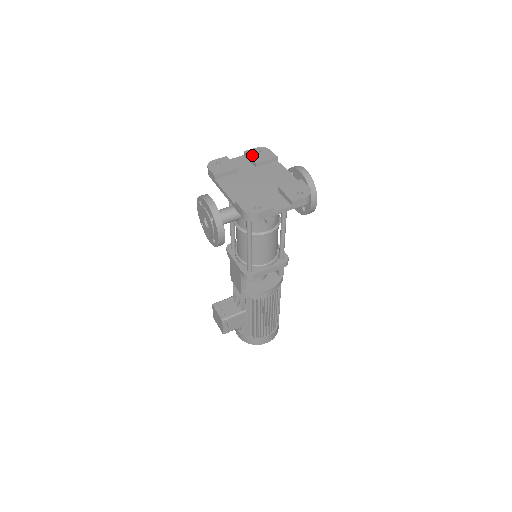
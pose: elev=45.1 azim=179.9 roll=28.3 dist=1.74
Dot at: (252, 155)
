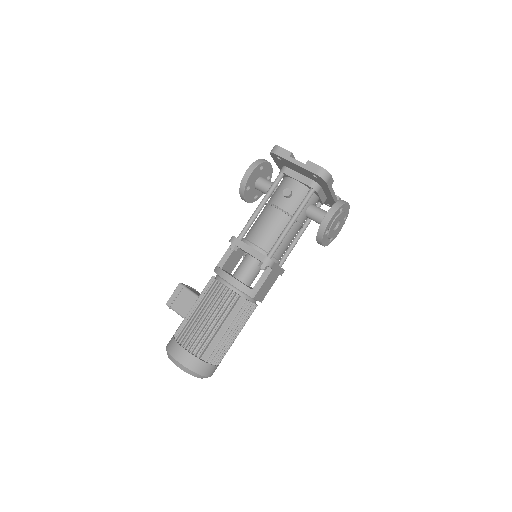
Dot at: occluded
